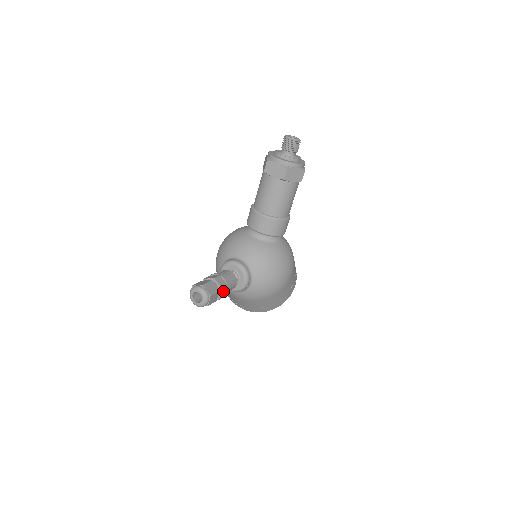
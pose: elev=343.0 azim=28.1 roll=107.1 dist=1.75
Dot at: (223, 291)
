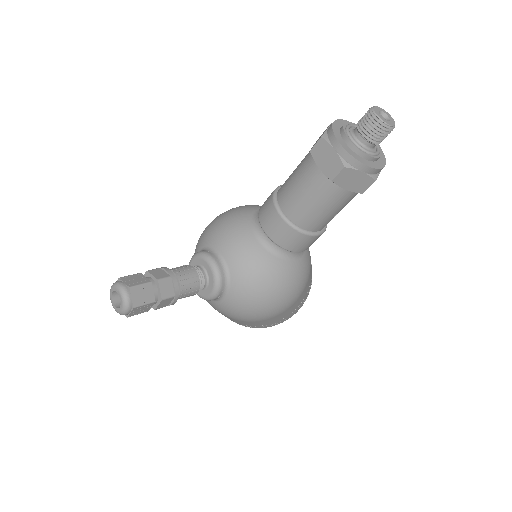
Dot at: (165, 301)
